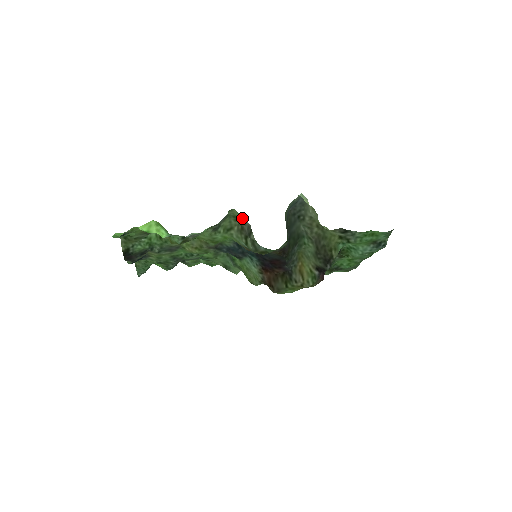
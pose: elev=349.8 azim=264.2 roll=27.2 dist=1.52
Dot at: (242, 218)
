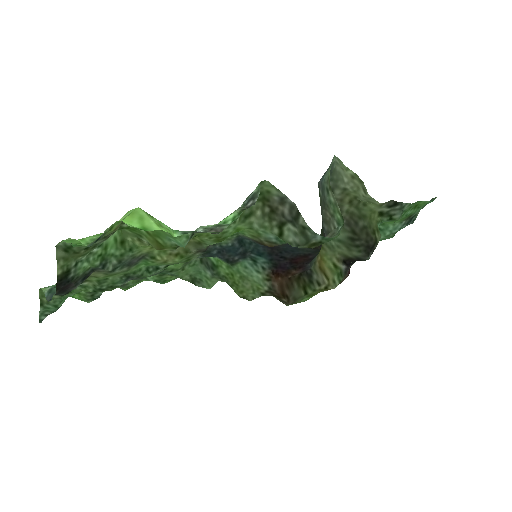
Dot at: (280, 194)
